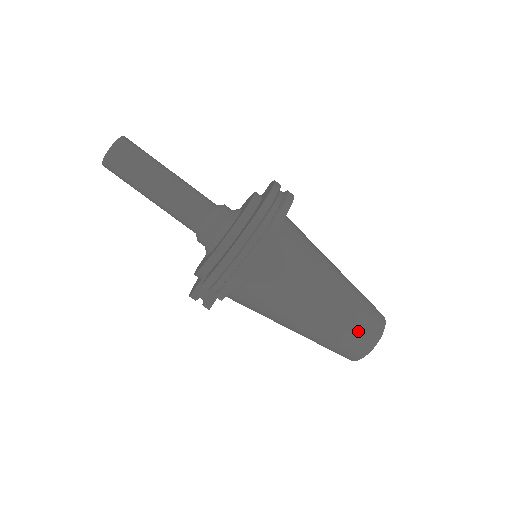
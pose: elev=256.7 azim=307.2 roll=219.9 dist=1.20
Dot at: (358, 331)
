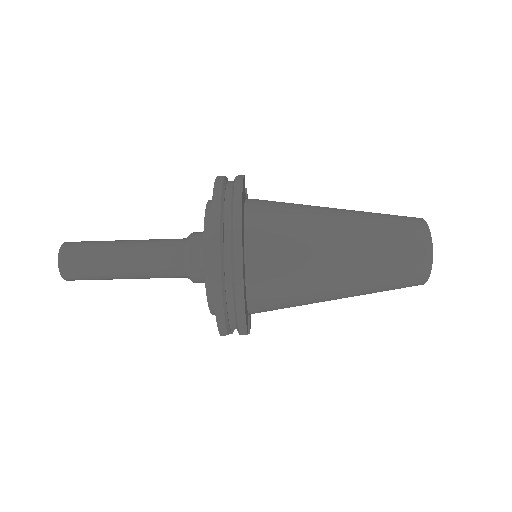
Dot at: (402, 266)
